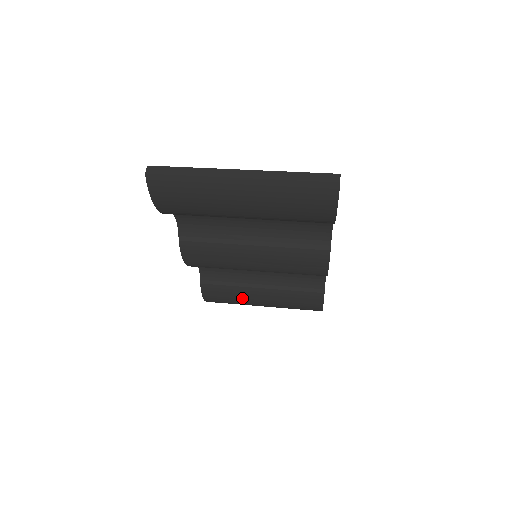
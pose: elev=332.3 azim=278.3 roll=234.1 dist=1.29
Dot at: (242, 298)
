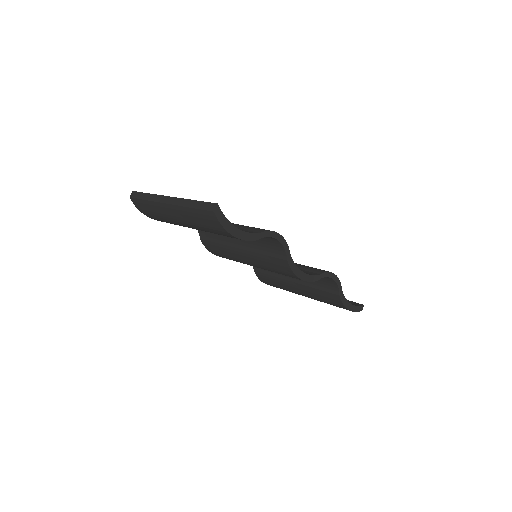
Dot at: (285, 288)
